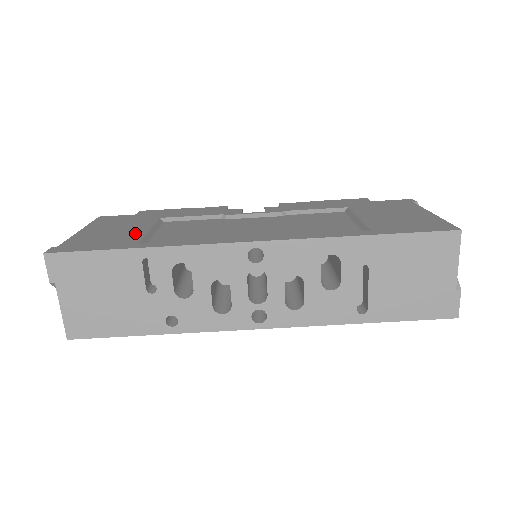
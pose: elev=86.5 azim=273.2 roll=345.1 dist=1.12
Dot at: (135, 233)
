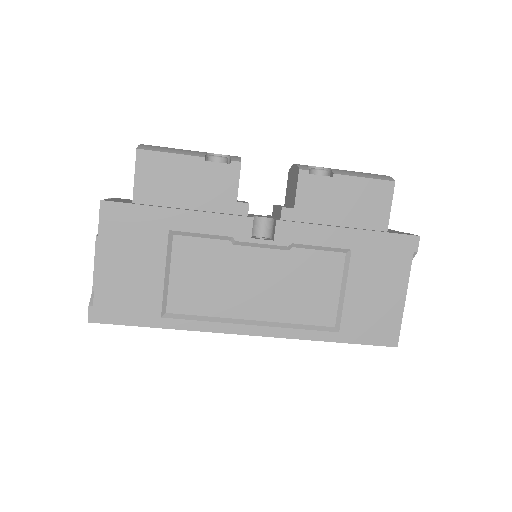
Dot at: (153, 284)
